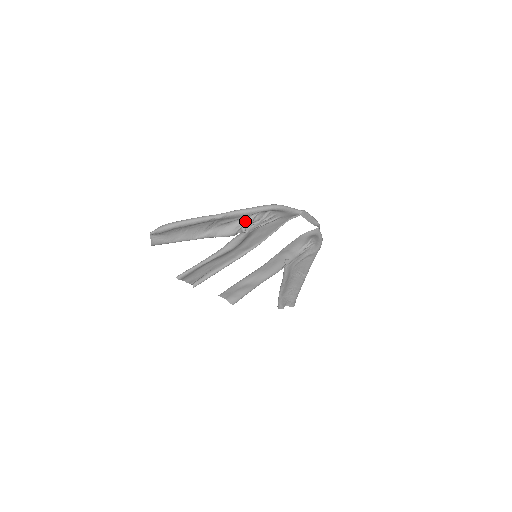
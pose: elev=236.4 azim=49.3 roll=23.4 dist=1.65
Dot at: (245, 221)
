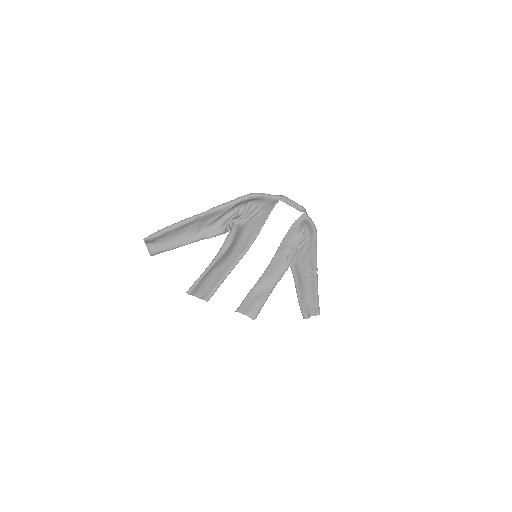
Dot at: (230, 216)
